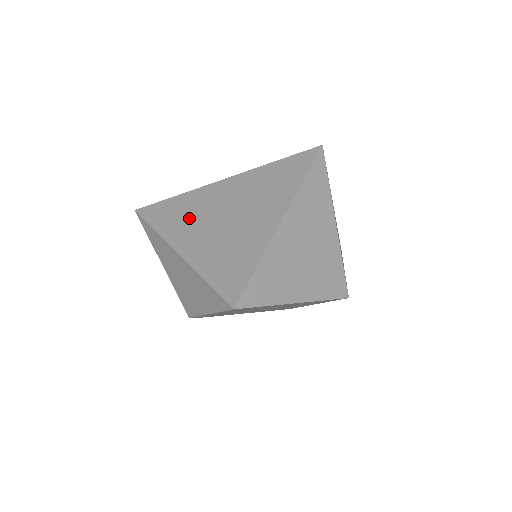
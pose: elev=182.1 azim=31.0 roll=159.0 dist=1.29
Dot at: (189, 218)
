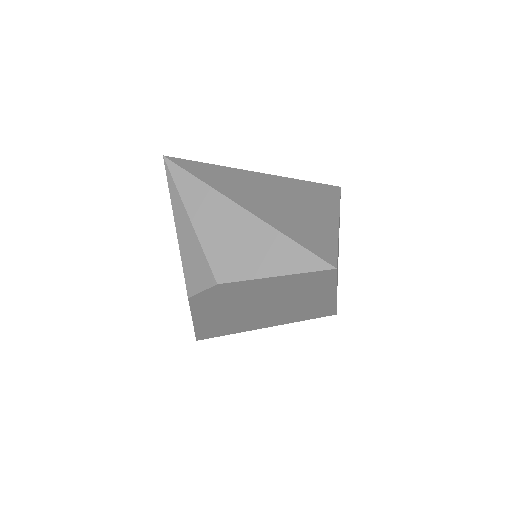
Dot at: (242, 187)
